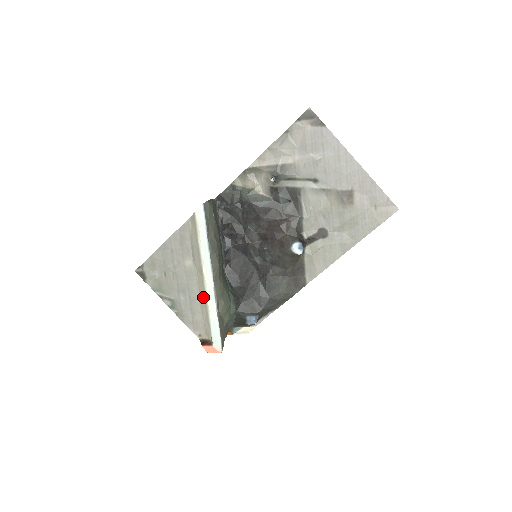
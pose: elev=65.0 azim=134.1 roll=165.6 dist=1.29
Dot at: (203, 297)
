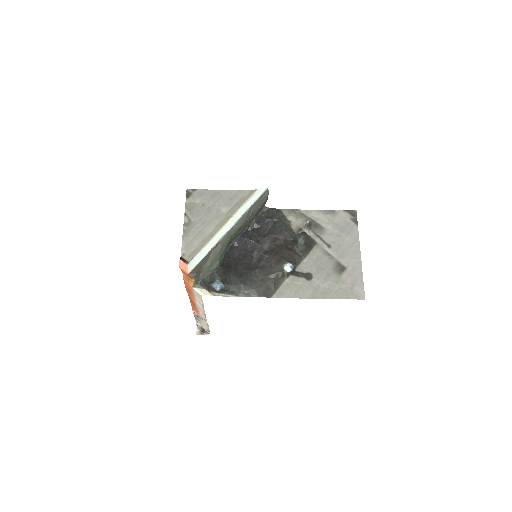
Dot at: (213, 234)
